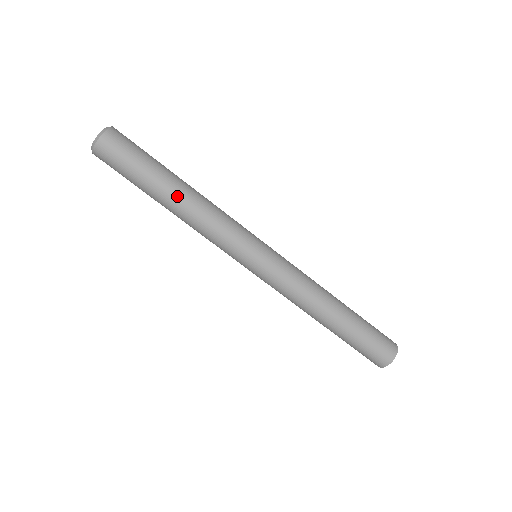
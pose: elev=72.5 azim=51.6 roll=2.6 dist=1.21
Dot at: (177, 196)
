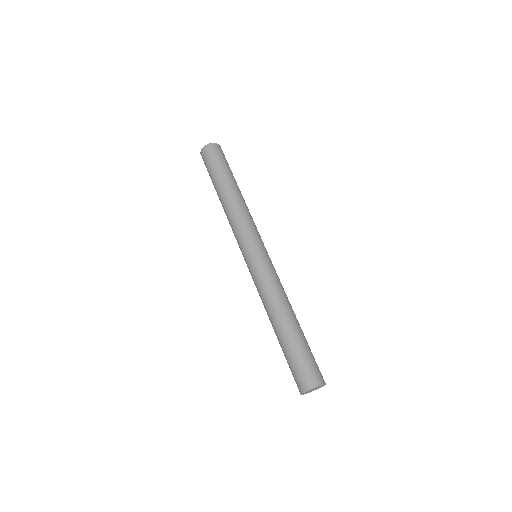
Dot at: occluded
